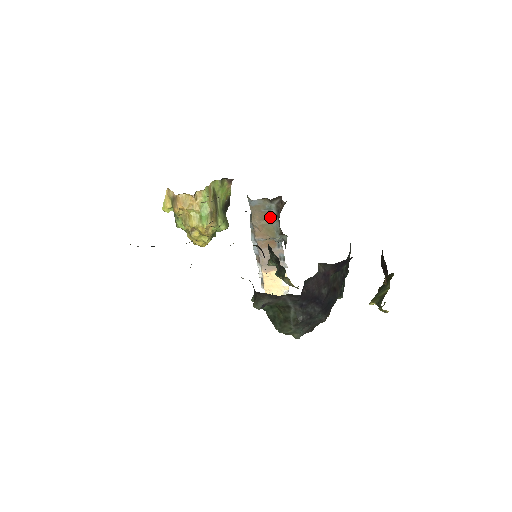
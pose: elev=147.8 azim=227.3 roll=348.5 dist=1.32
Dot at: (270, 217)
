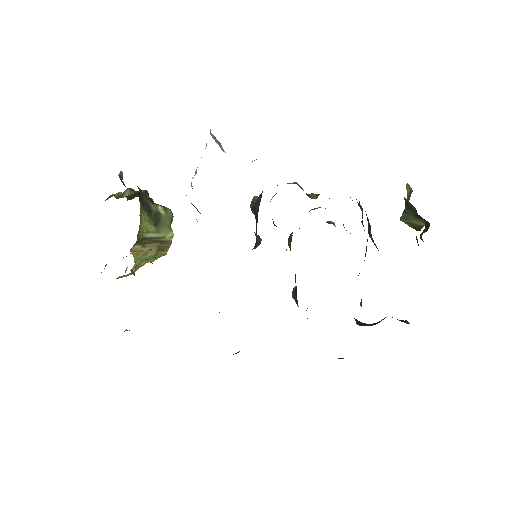
Dot at: occluded
